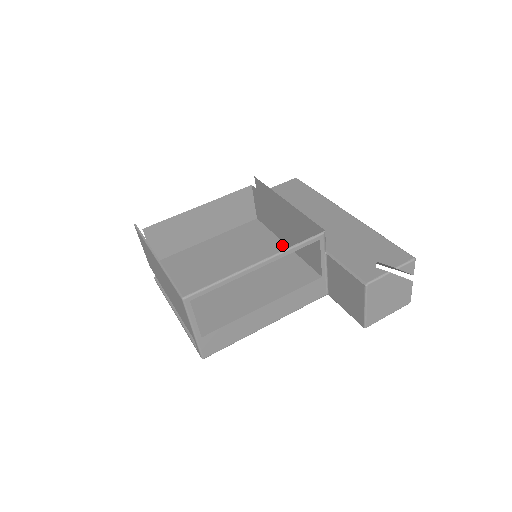
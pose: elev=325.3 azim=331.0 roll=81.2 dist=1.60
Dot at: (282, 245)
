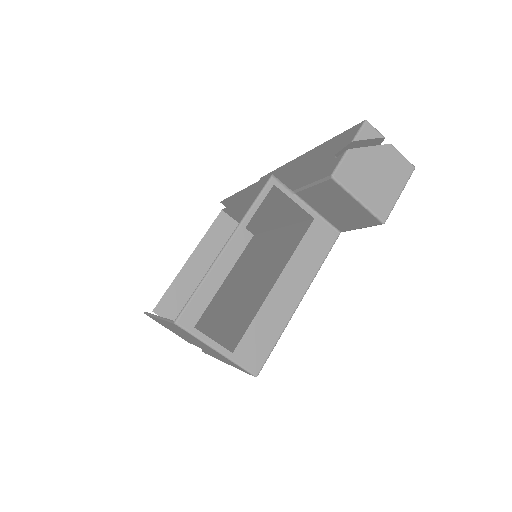
Dot at: (277, 231)
